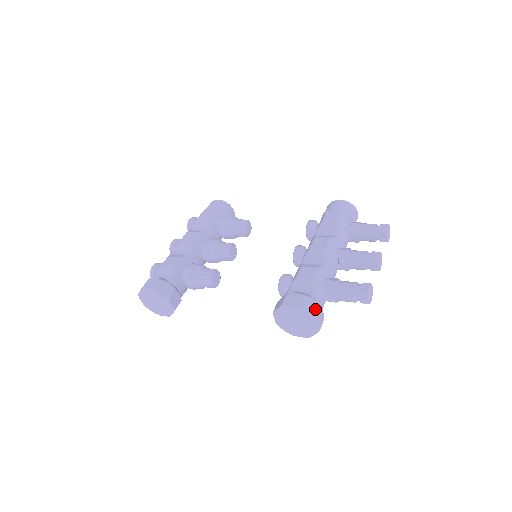
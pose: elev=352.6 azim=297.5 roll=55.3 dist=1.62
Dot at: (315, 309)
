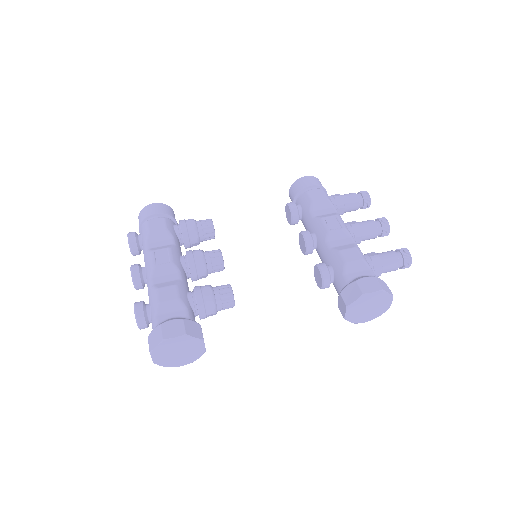
Dot at: (387, 287)
